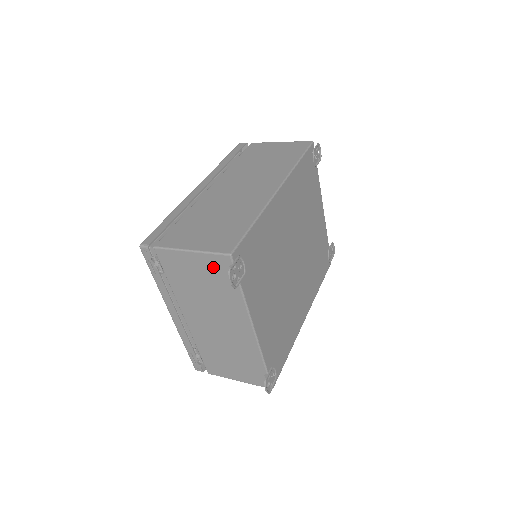
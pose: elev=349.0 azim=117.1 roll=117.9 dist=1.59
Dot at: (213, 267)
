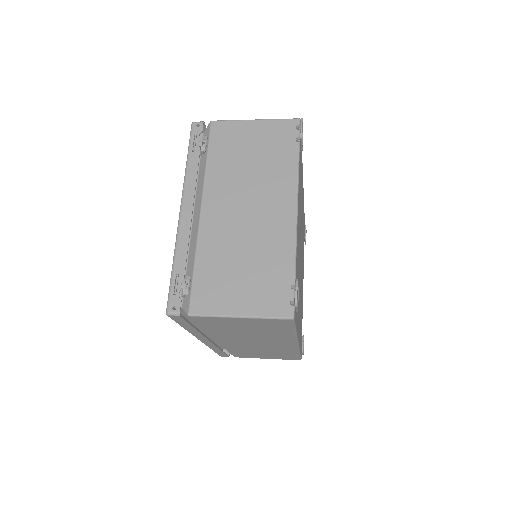
Dot at: (275, 133)
